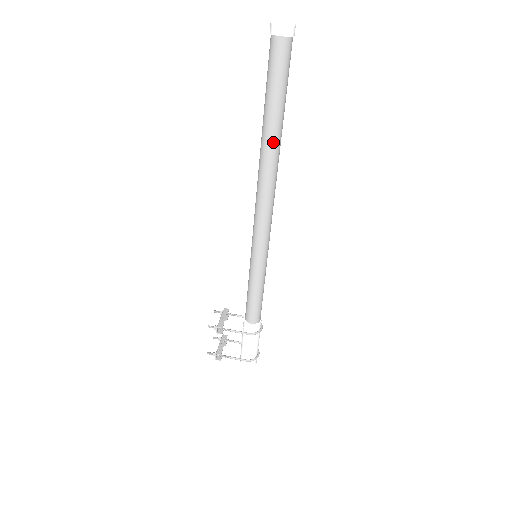
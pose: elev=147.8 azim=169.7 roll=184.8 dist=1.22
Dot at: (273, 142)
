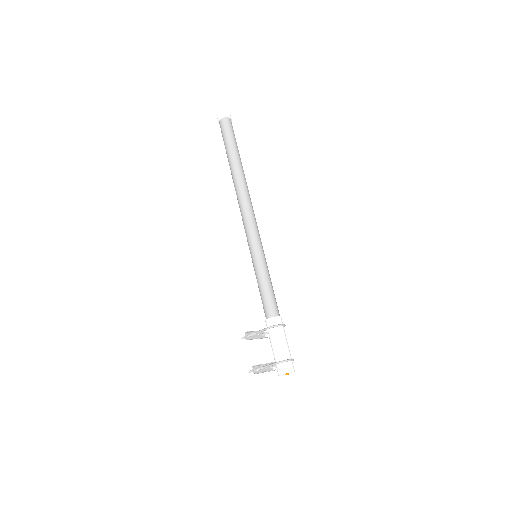
Dot at: (234, 170)
